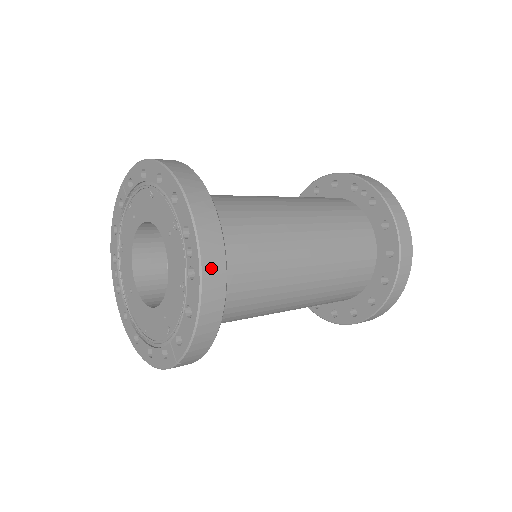
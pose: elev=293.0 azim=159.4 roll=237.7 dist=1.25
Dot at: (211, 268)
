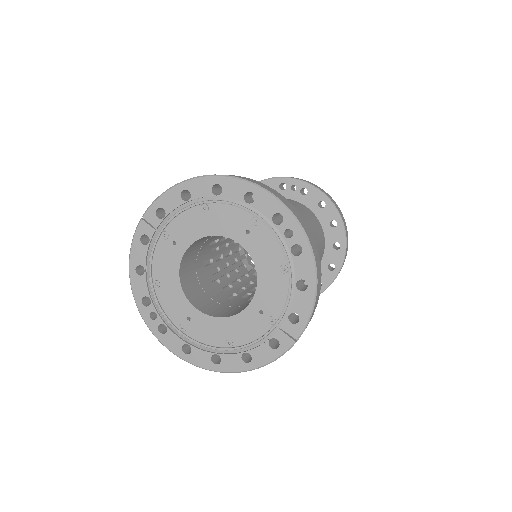
Dot at: (311, 239)
